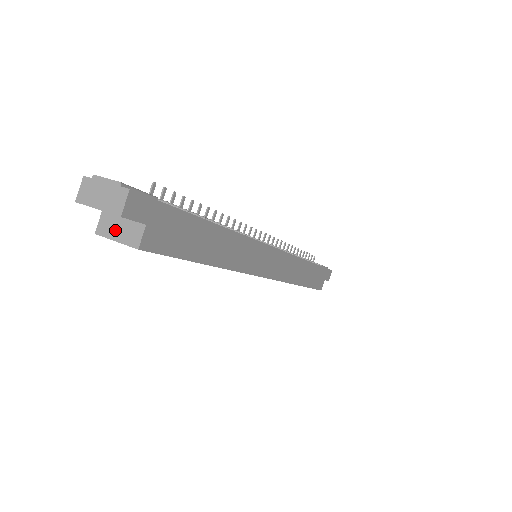
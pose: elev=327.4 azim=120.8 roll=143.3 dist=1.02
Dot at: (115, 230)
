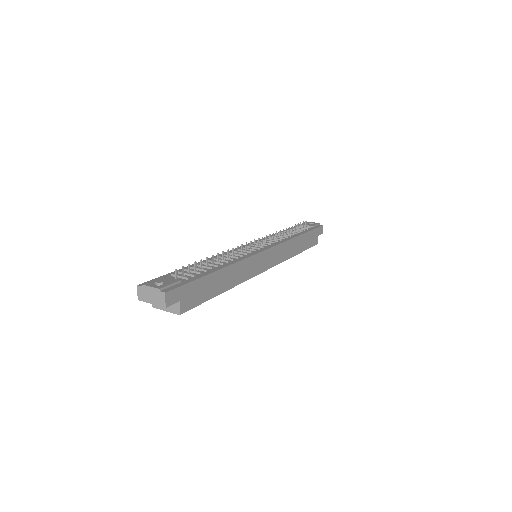
Dot at: occluded
